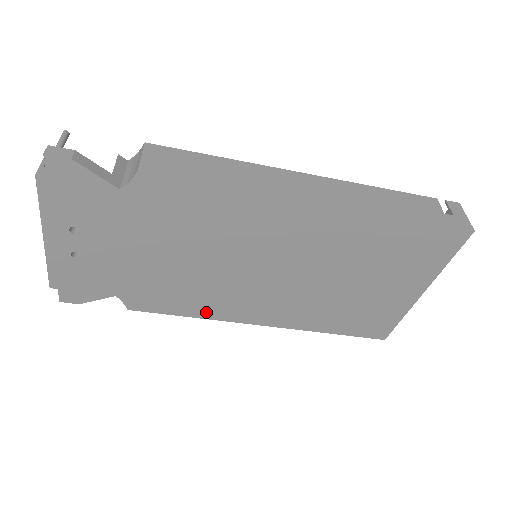
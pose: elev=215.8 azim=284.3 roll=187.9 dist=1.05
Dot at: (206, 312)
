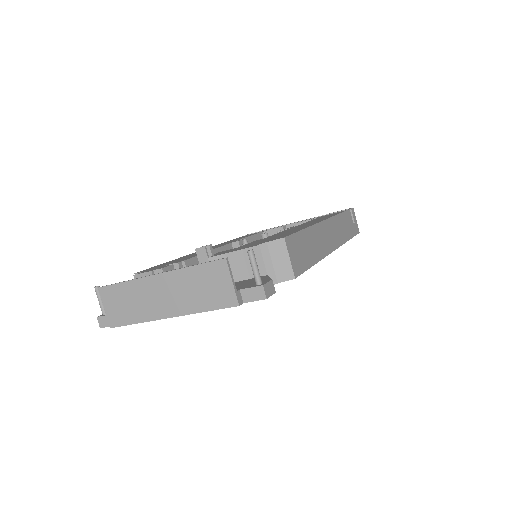
Dot at: occluded
